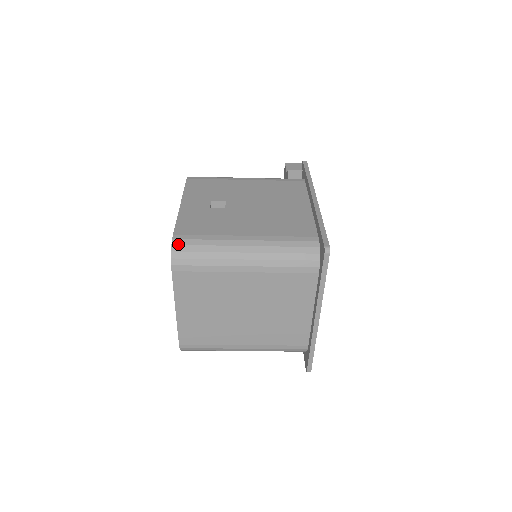
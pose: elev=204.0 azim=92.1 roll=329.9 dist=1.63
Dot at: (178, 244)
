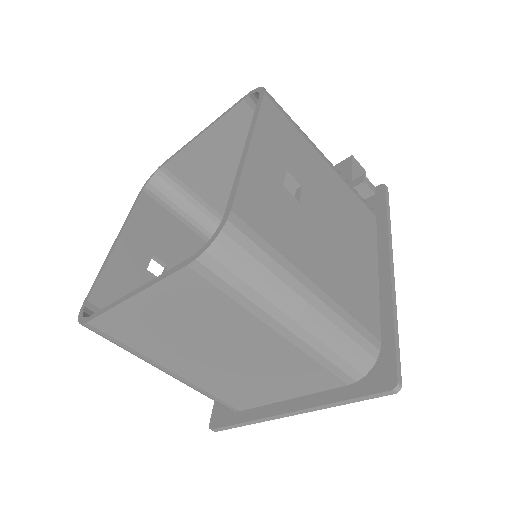
Dot at: (231, 236)
